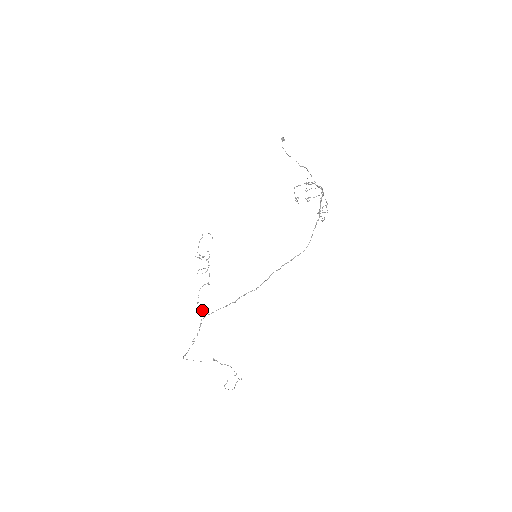
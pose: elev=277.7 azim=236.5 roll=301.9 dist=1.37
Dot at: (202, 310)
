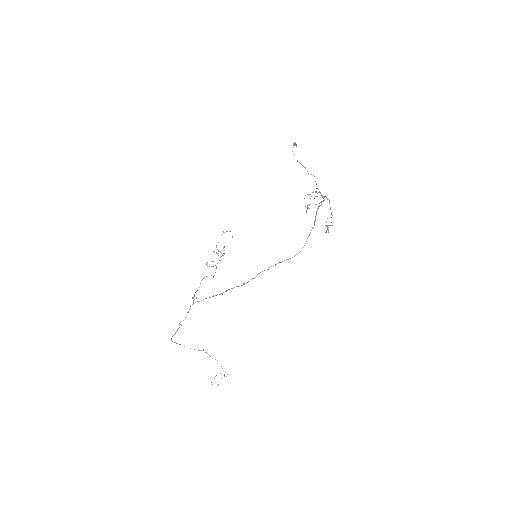
Dot at: occluded
